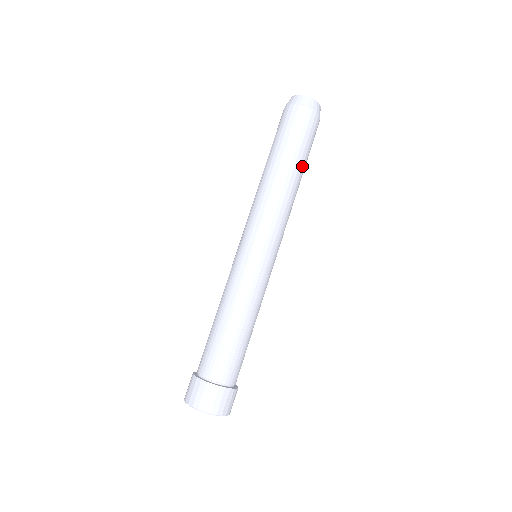
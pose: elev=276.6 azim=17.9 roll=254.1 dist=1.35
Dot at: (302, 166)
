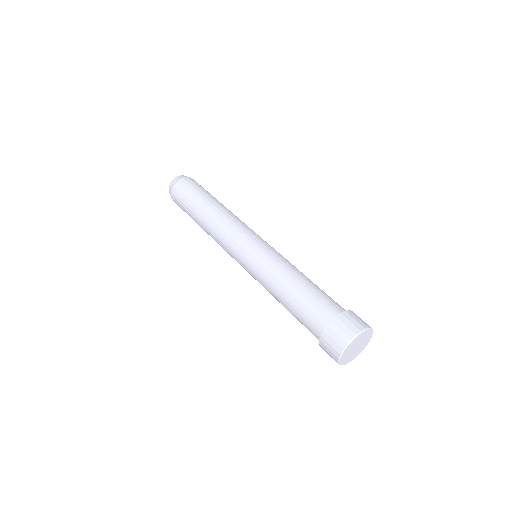
Dot at: (214, 199)
